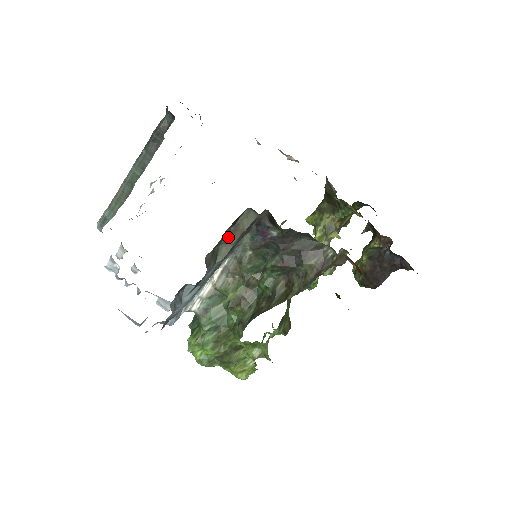
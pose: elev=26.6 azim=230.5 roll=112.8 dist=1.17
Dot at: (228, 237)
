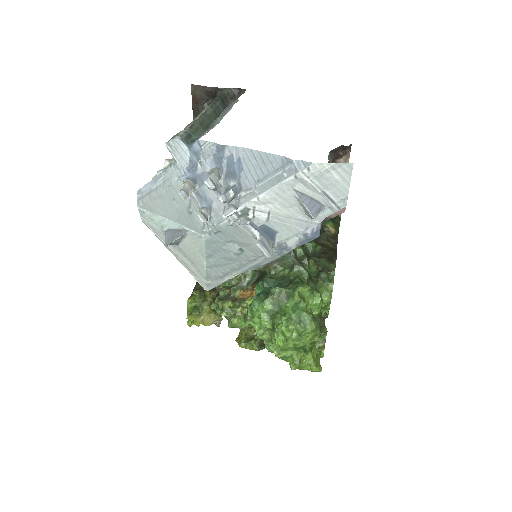
Dot at: occluded
